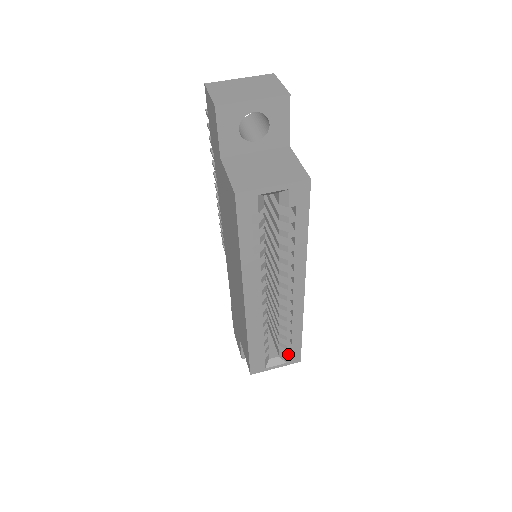
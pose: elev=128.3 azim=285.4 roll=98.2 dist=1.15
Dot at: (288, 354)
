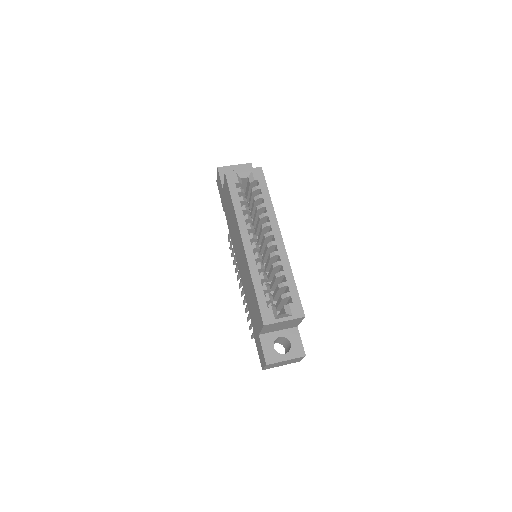
Dot at: (290, 304)
